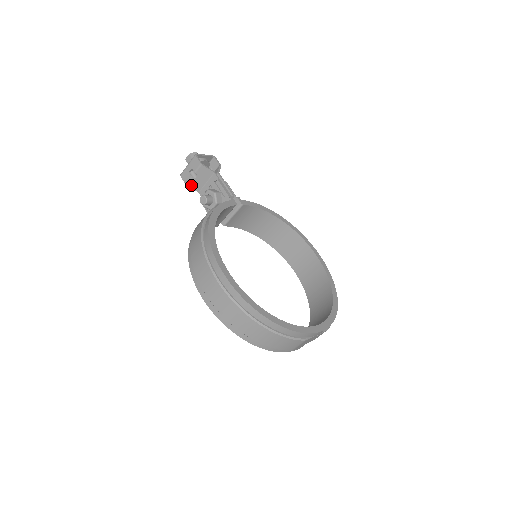
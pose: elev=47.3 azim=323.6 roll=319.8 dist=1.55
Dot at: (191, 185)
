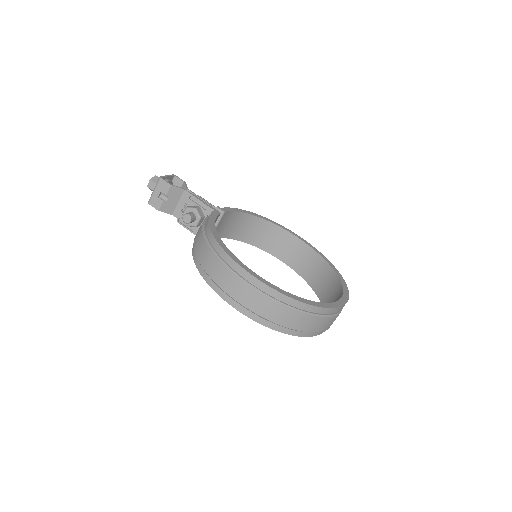
Dot at: (163, 209)
